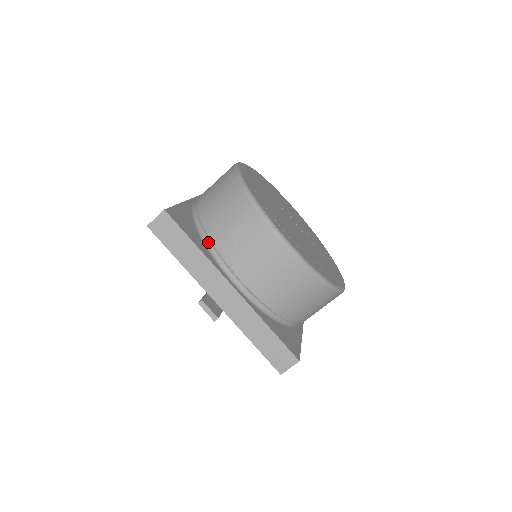
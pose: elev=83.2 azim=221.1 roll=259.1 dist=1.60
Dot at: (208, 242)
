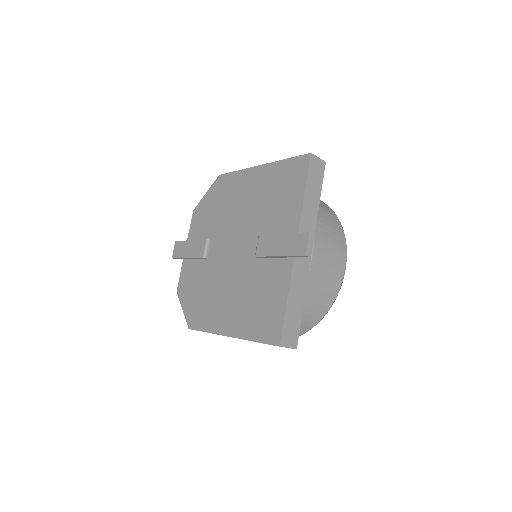
Dot at: occluded
